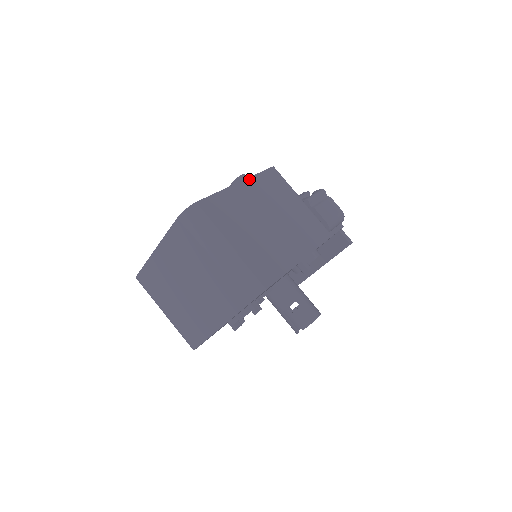
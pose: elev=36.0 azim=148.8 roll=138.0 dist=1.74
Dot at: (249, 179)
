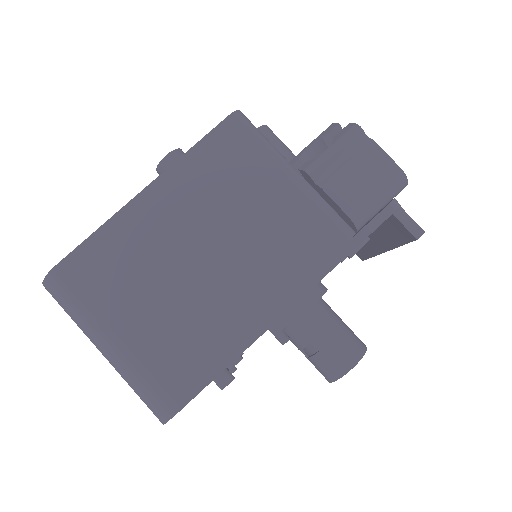
Dot at: (169, 170)
